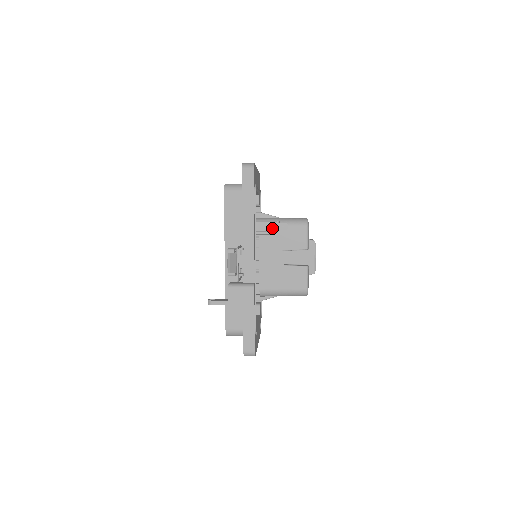
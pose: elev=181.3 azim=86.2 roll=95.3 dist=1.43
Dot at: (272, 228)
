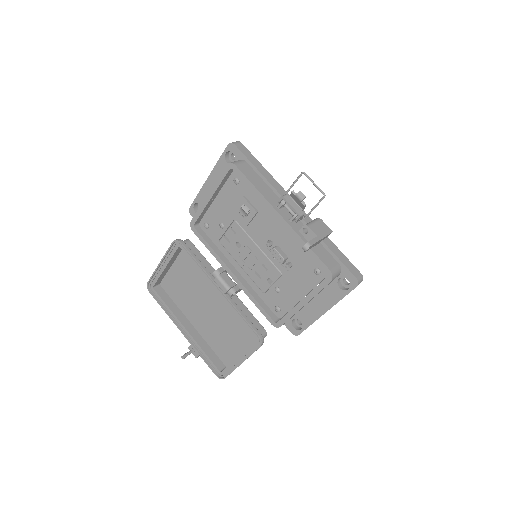
Dot at: occluded
